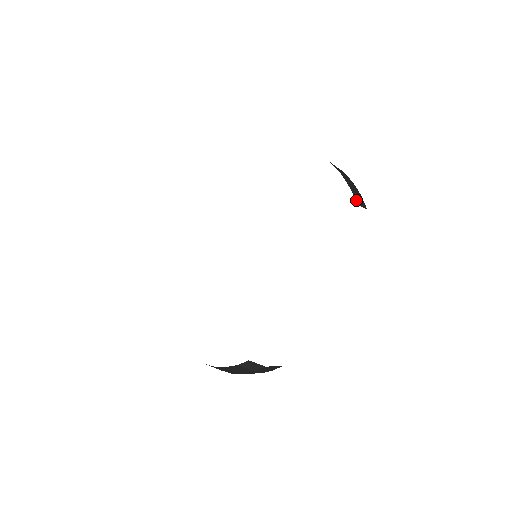
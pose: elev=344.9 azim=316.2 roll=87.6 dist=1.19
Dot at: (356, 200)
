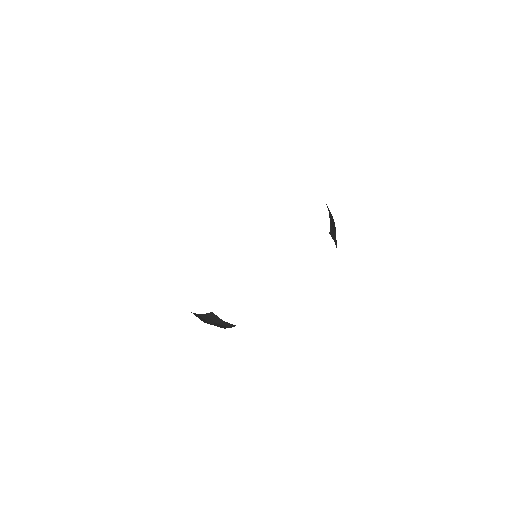
Dot at: (330, 231)
